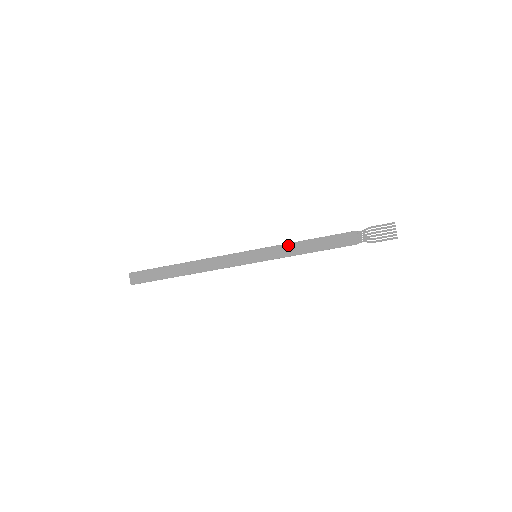
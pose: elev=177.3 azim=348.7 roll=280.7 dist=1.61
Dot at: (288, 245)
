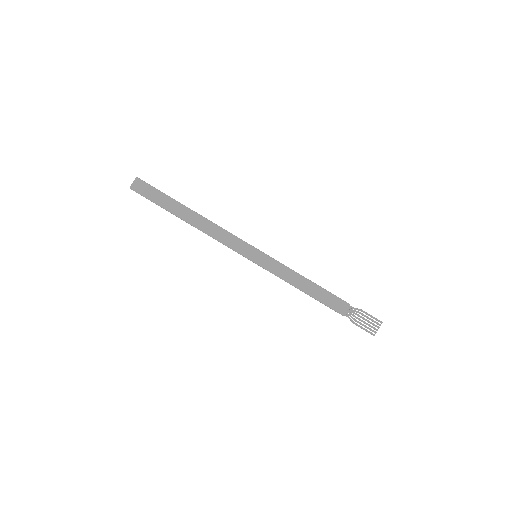
Dot at: (289, 270)
